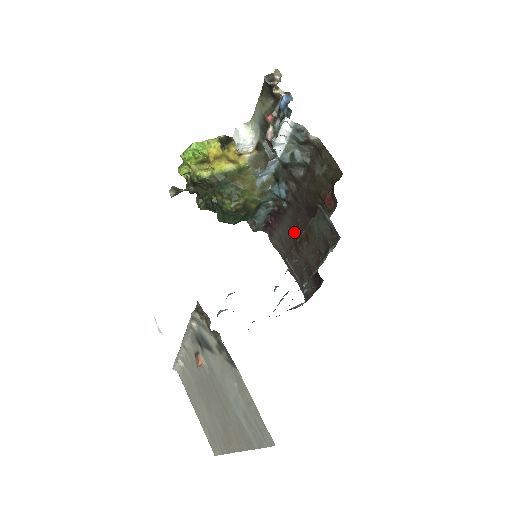
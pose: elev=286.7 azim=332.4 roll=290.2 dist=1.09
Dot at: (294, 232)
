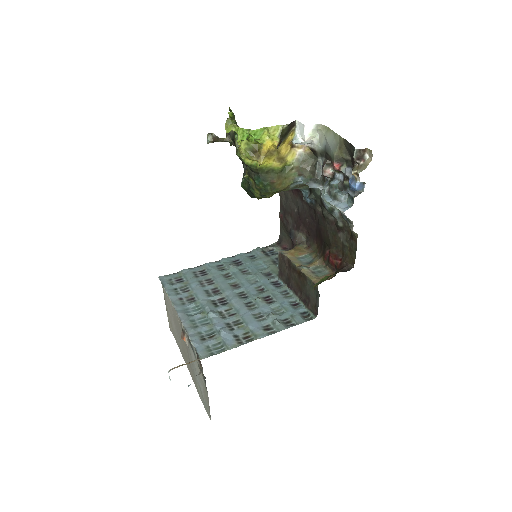
Dot at: (299, 215)
